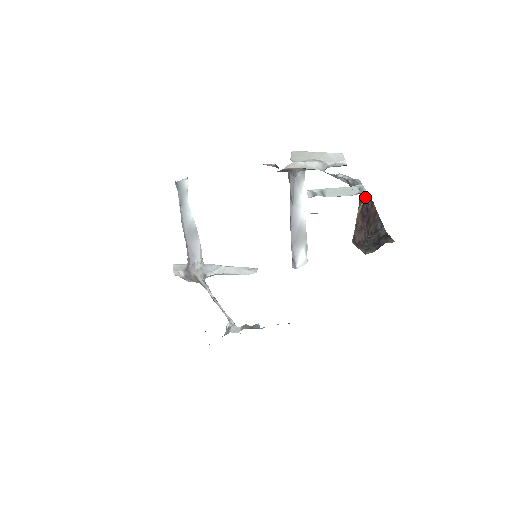
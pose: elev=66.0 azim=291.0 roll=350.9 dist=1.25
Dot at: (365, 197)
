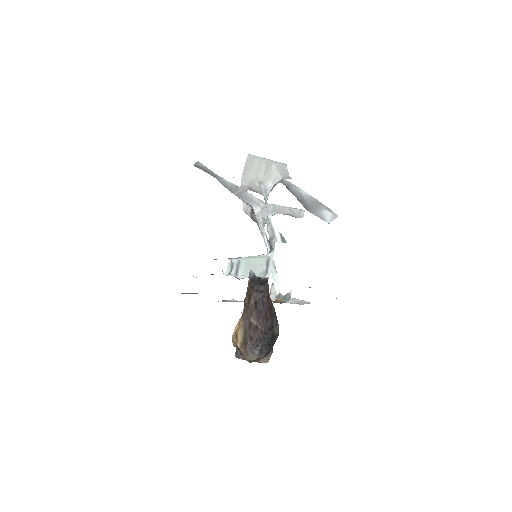
Dot at: (261, 287)
